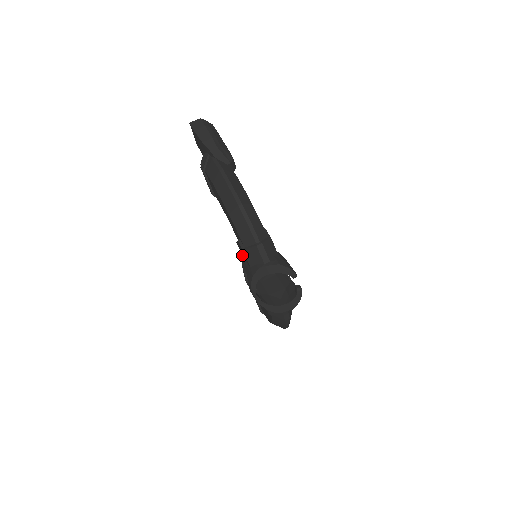
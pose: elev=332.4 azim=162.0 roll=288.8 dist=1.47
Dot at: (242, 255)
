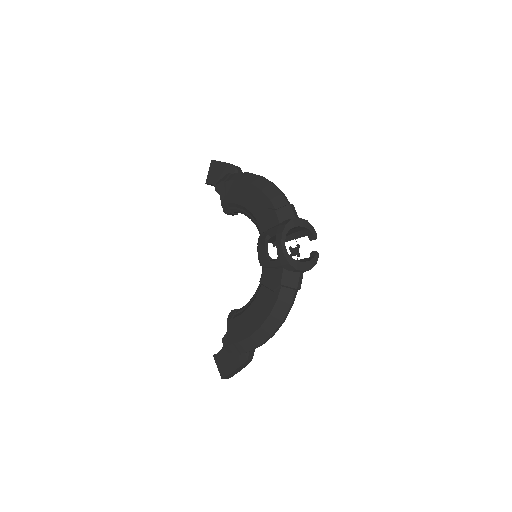
Dot at: (261, 230)
